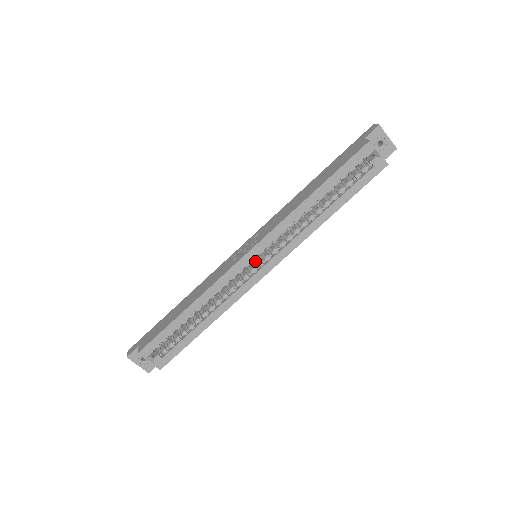
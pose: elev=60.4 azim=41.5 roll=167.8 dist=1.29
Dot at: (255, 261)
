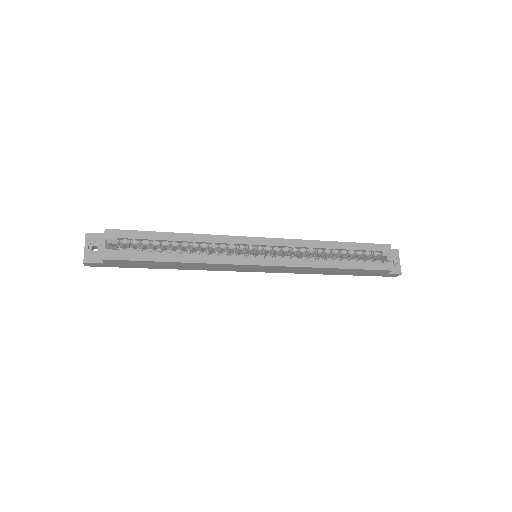
Dot at: occluded
